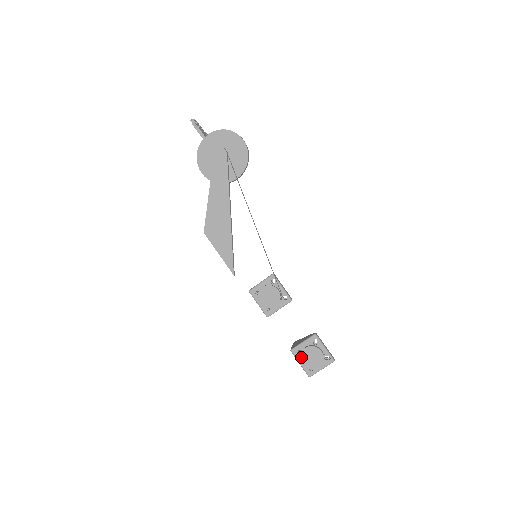
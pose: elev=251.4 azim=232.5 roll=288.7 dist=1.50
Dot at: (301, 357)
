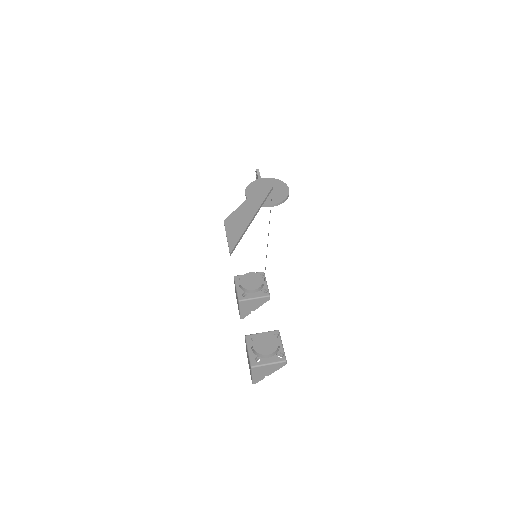
Dot at: (254, 339)
